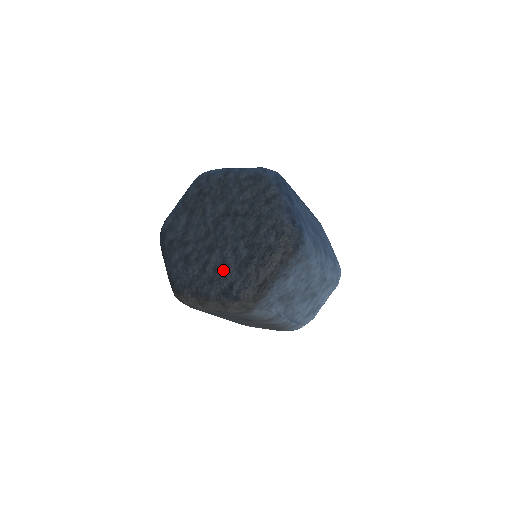
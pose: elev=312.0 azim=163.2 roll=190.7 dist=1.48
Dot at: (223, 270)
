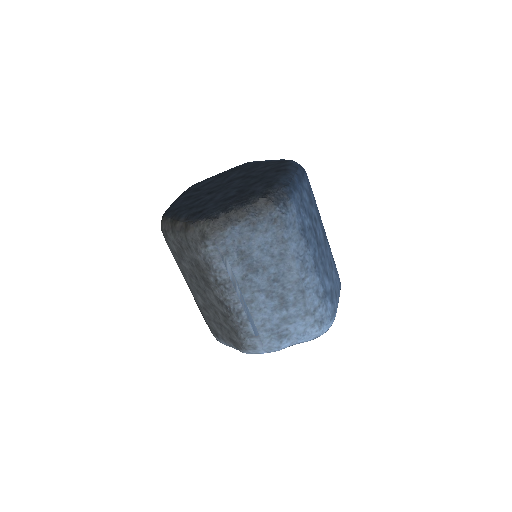
Dot at: (206, 202)
